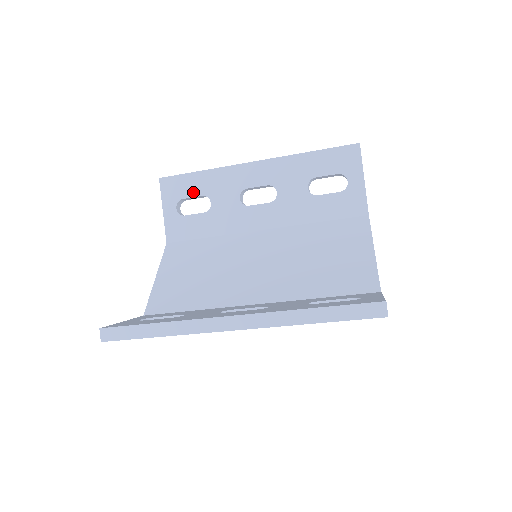
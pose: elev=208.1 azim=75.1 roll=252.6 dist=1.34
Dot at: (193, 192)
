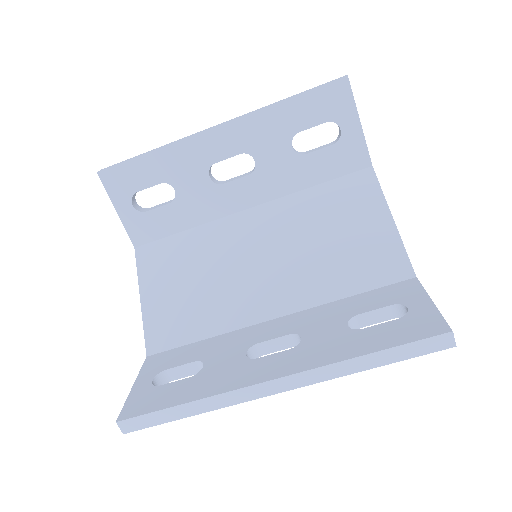
Dot at: (147, 181)
